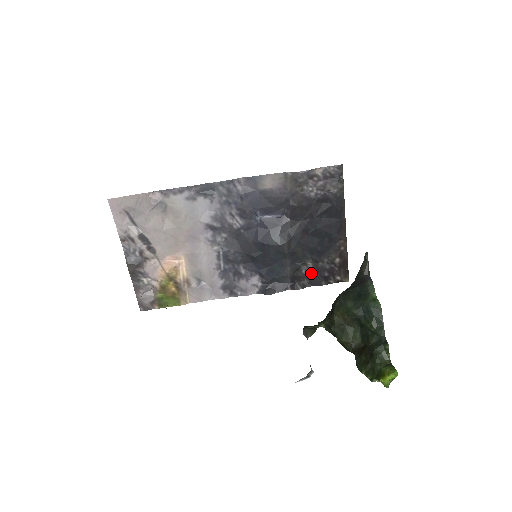
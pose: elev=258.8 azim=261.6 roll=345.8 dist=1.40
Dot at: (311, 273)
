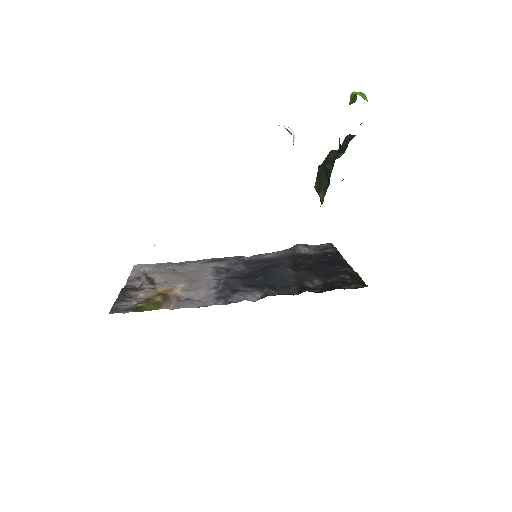
Dot at: (321, 287)
